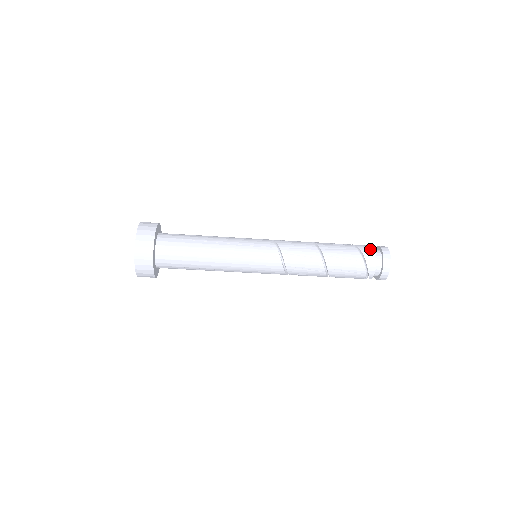
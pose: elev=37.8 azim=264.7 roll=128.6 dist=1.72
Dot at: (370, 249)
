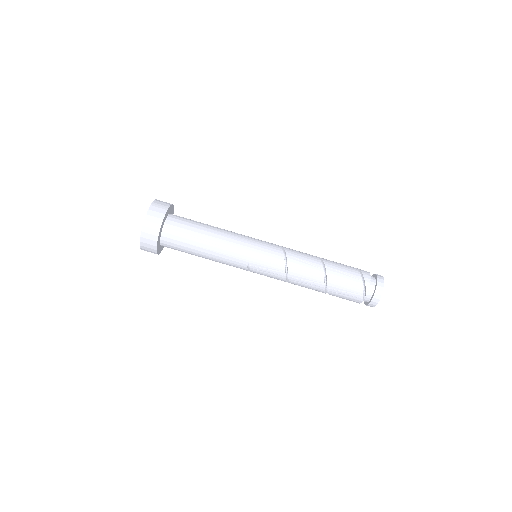
Dot at: occluded
